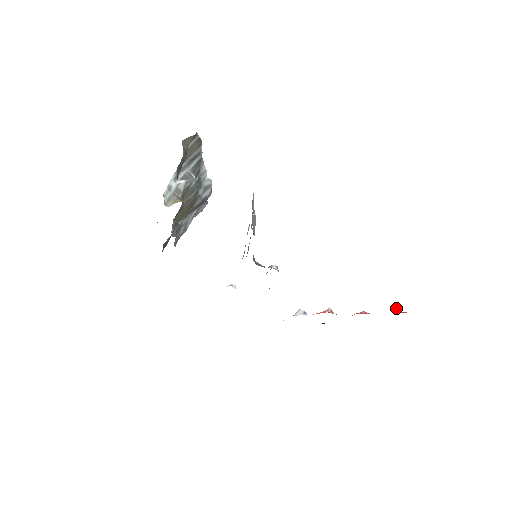
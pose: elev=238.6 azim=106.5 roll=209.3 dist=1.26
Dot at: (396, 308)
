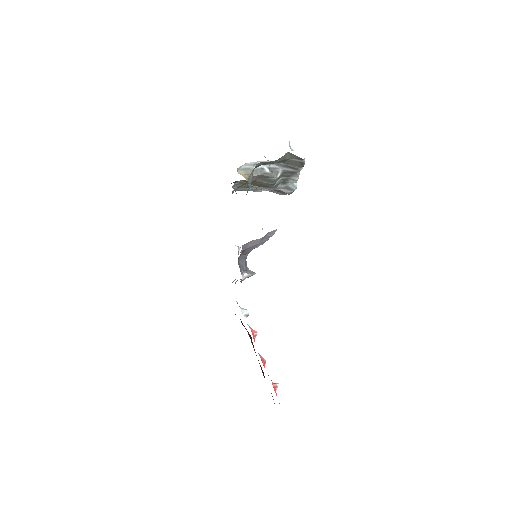
Dot at: (278, 385)
